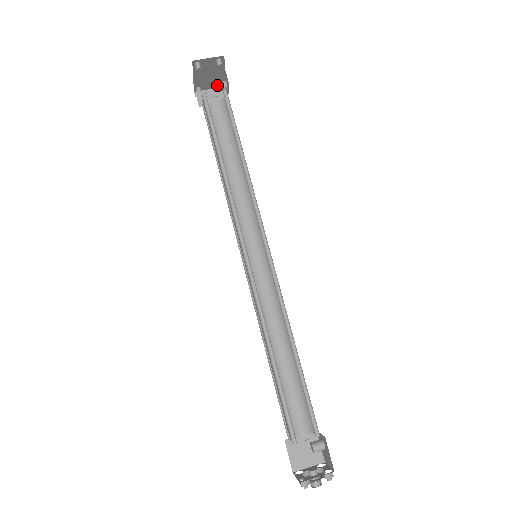
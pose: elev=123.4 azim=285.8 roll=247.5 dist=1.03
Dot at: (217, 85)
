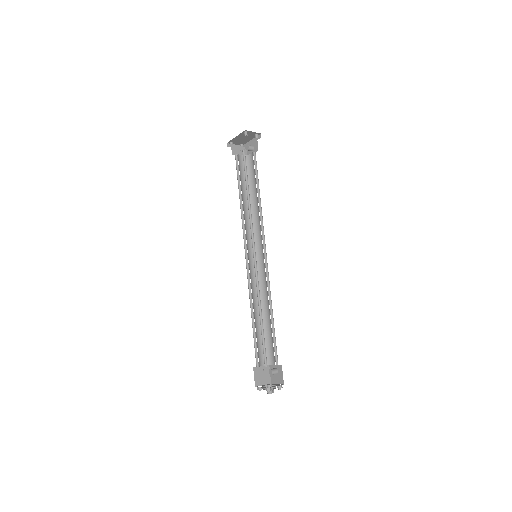
Dot at: (249, 147)
